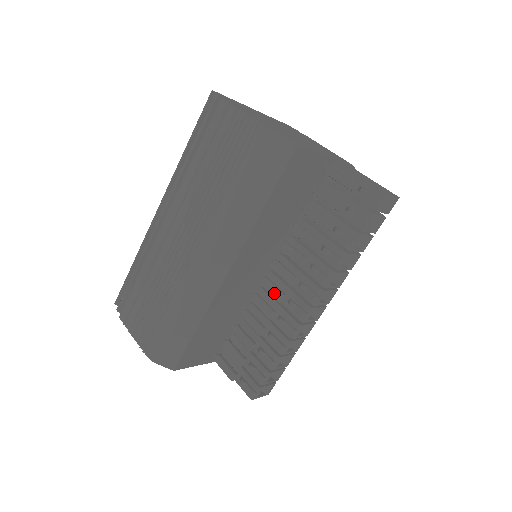
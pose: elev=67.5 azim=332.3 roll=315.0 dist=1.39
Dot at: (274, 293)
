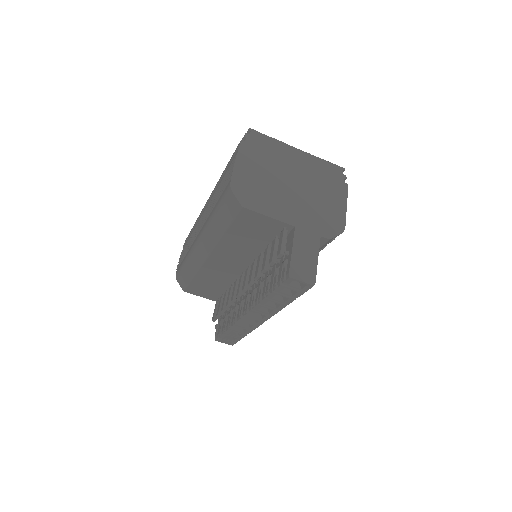
Dot at: (238, 289)
